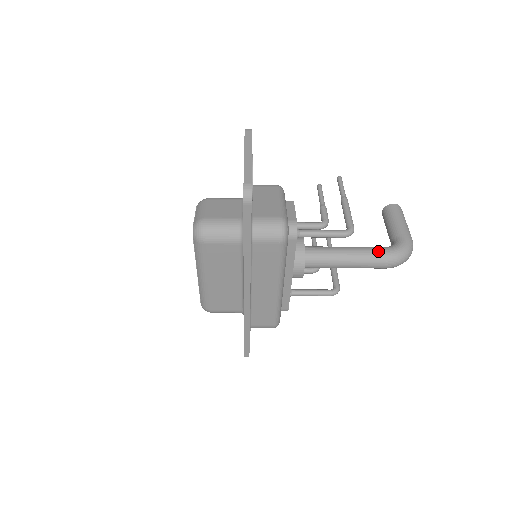
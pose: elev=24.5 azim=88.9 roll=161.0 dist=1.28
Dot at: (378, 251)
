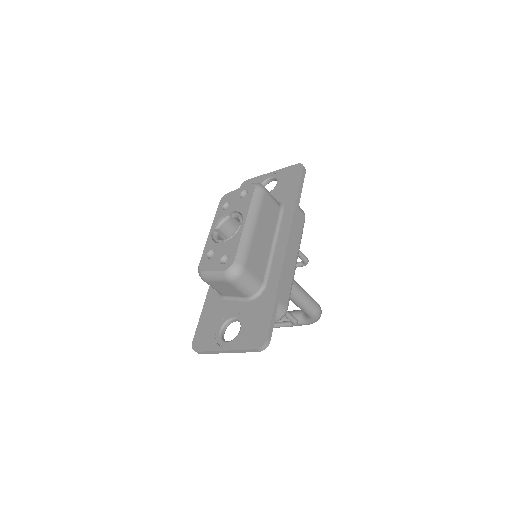
Dot at: occluded
